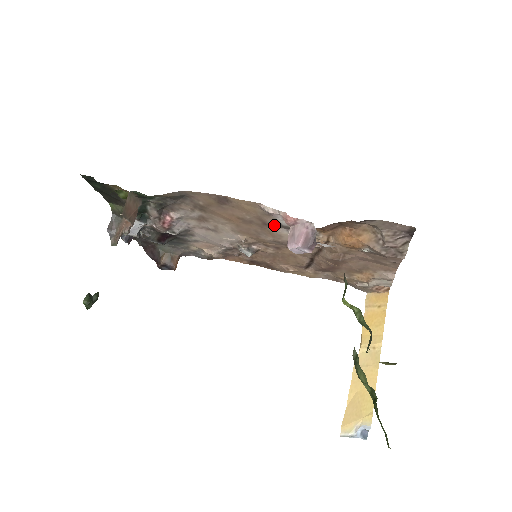
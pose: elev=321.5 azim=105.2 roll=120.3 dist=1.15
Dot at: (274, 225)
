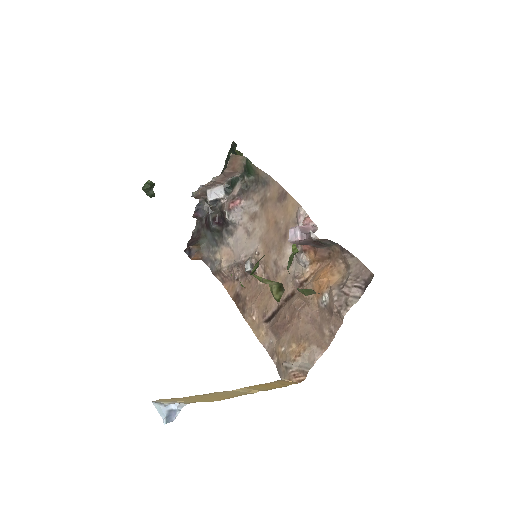
Dot at: occluded
